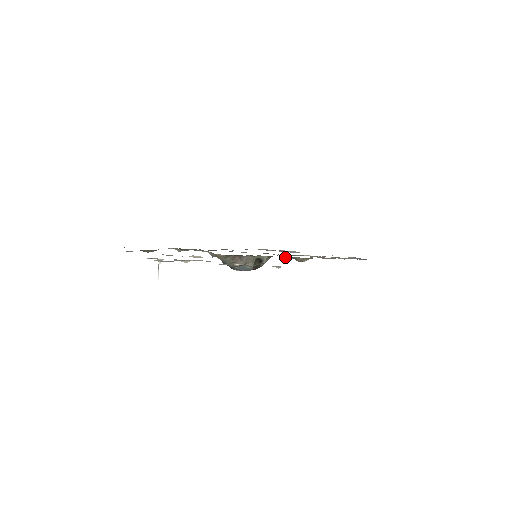
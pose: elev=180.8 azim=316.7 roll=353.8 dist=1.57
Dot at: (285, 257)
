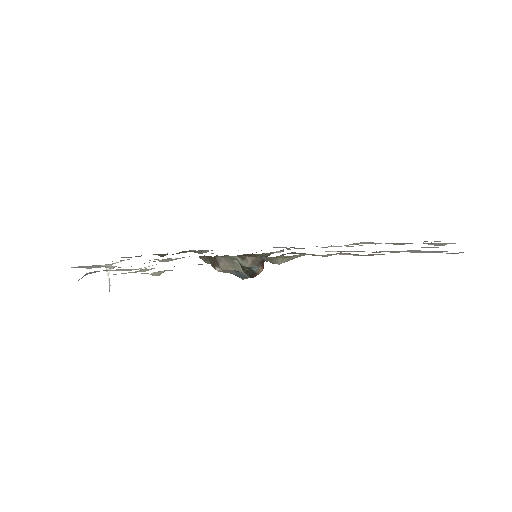
Dot at: (259, 256)
